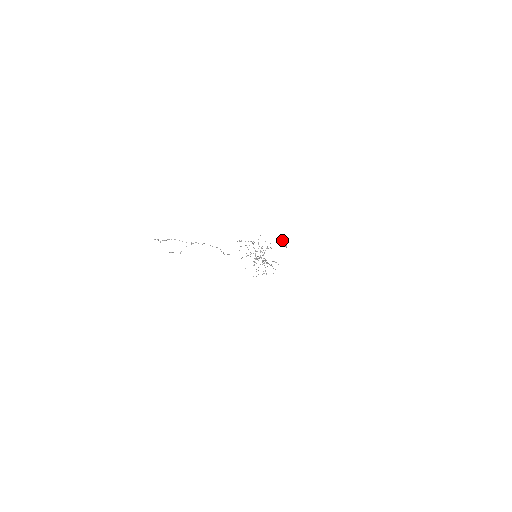
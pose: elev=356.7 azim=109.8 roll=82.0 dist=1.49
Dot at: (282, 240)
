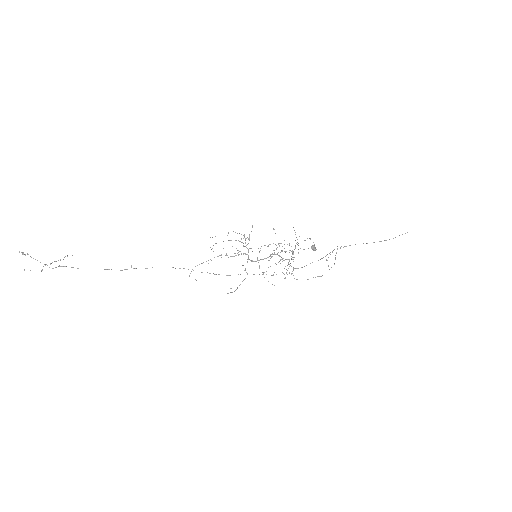
Dot at: (309, 238)
